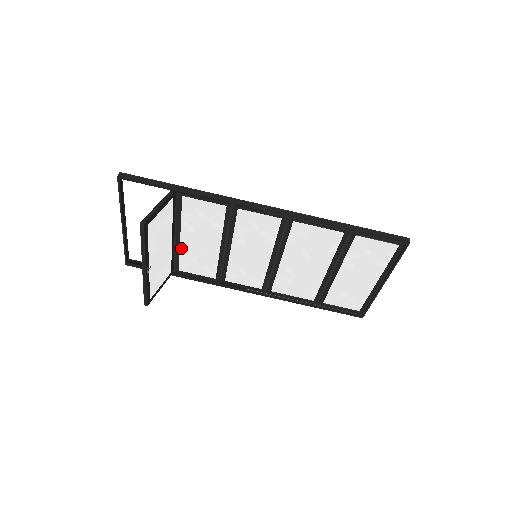
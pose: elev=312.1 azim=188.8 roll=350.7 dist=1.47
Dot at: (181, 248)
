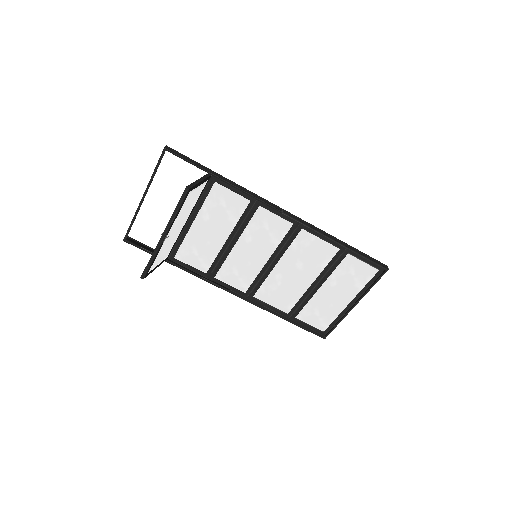
Dot at: (188, 234)
